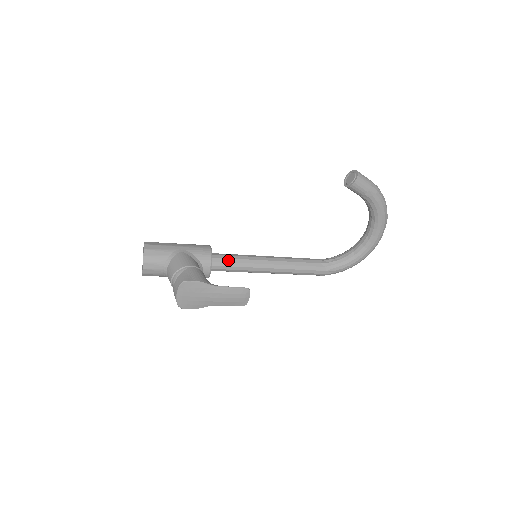
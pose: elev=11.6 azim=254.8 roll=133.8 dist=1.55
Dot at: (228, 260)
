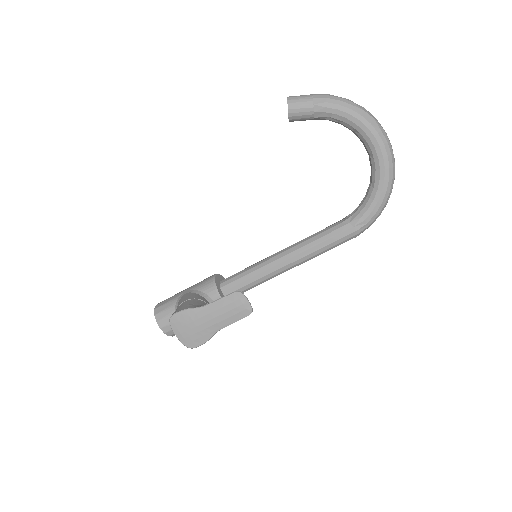
Dot at: (237, 277)
